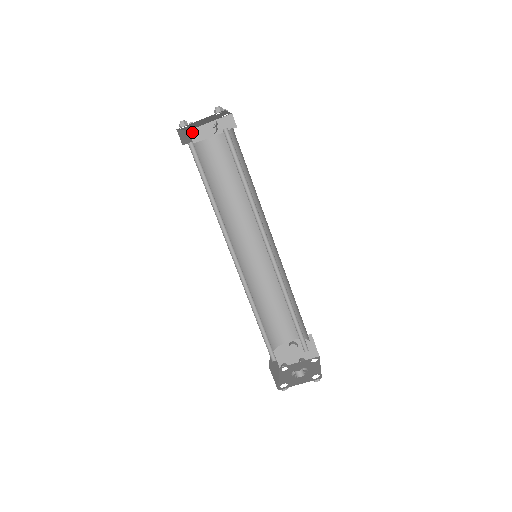
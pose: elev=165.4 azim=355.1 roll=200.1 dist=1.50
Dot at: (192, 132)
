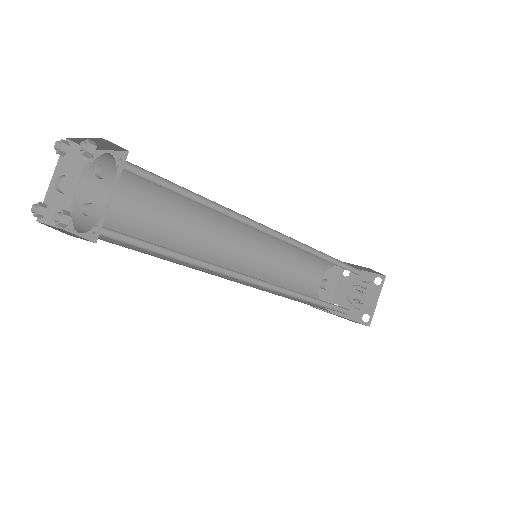
Dot at: (43, 218)
